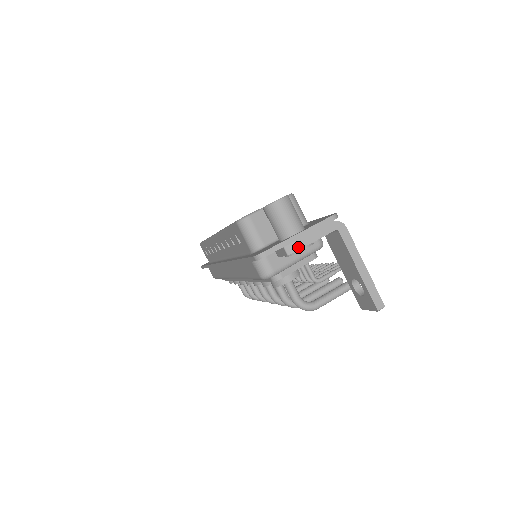
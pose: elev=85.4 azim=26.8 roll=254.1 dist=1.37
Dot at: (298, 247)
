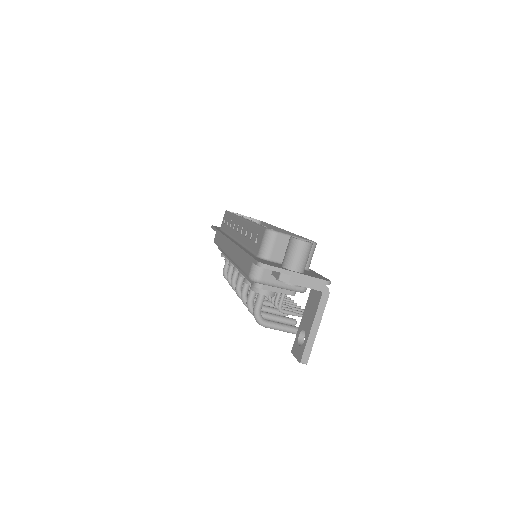
Dot at: (289, 281)
